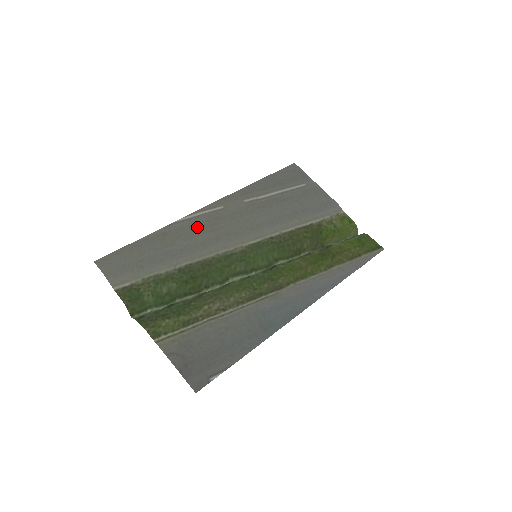
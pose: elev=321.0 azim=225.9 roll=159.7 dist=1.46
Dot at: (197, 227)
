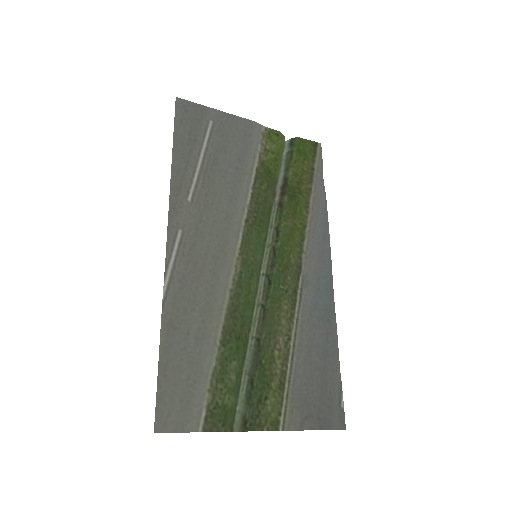
Dot at: (187, 281)
